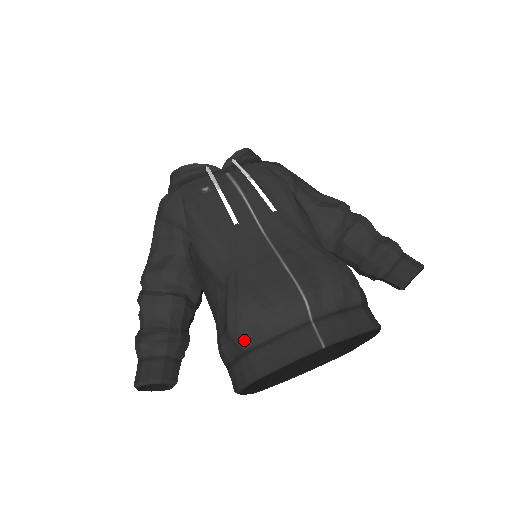
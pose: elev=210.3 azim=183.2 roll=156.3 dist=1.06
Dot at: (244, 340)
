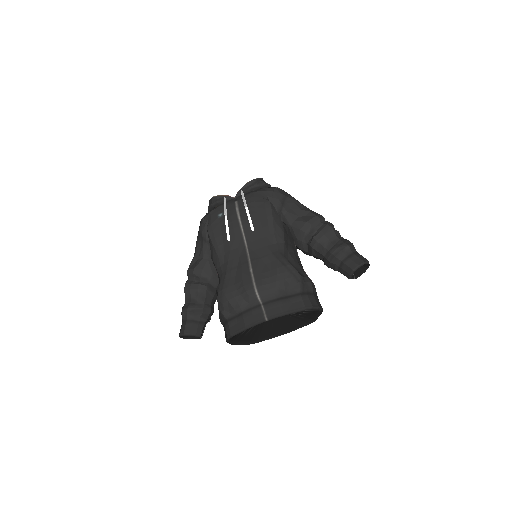
Dot at: (225, 314)
